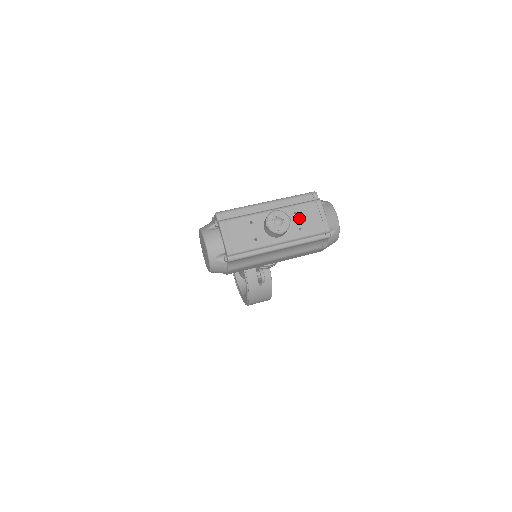
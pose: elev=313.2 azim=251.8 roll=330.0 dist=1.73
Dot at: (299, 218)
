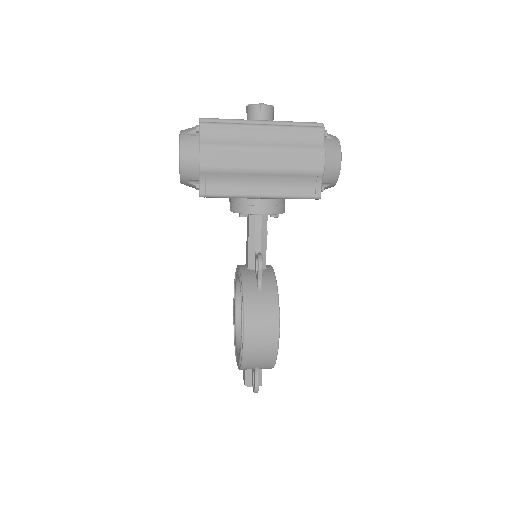
Dot at: occluded
